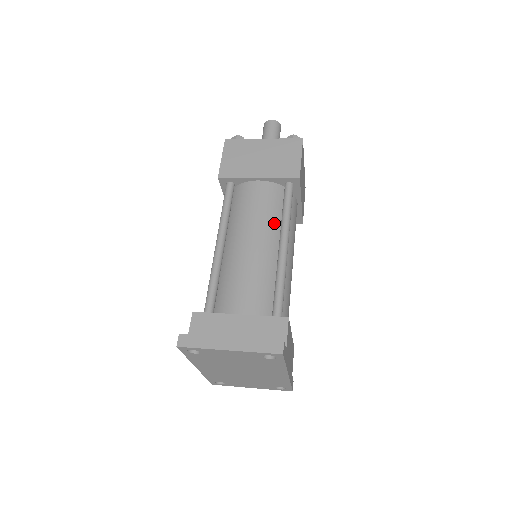
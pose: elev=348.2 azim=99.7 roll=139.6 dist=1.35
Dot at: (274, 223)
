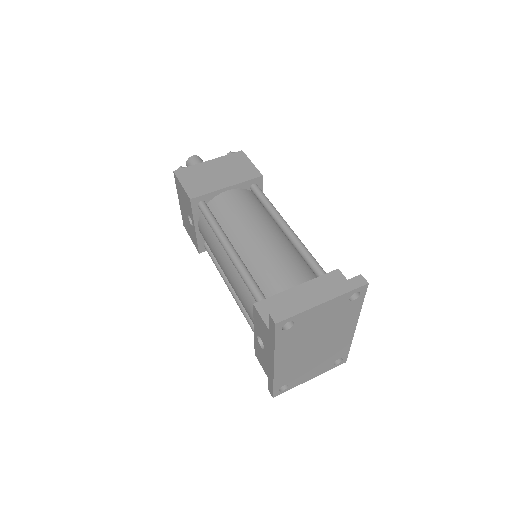
Dot at: (264, 216)
